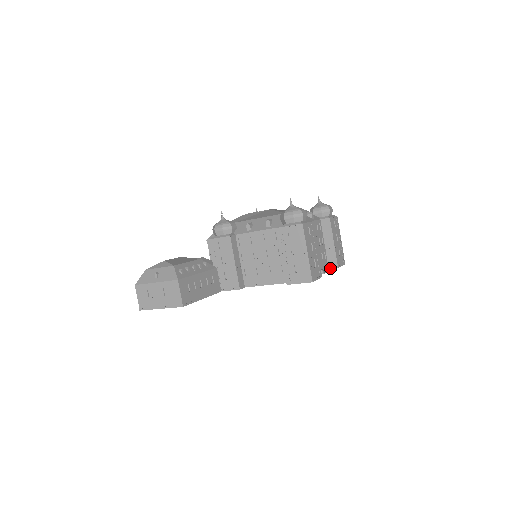
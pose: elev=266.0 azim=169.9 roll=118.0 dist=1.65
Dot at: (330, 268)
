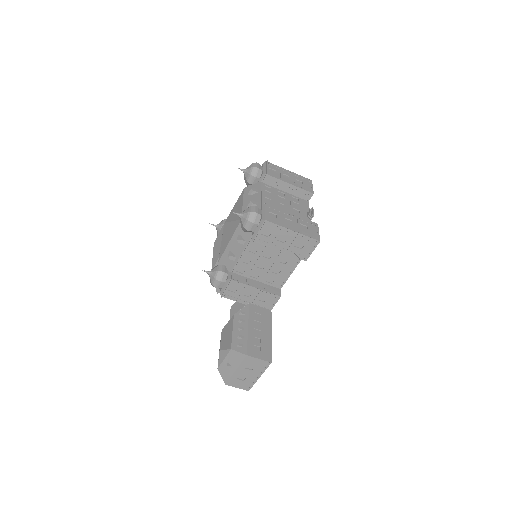
Dot at: occluded
